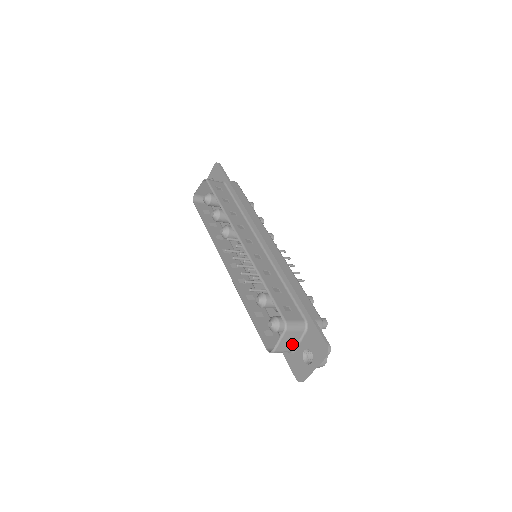
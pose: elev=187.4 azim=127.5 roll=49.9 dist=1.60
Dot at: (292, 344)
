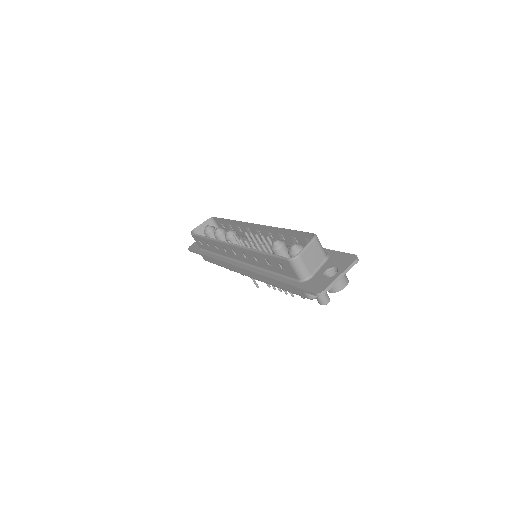
Dot at: (313, 265)
